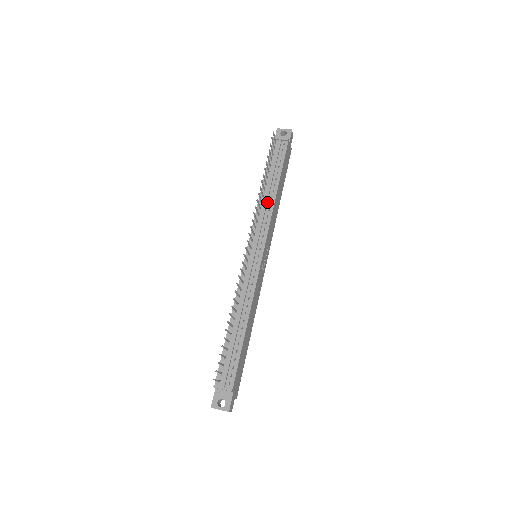
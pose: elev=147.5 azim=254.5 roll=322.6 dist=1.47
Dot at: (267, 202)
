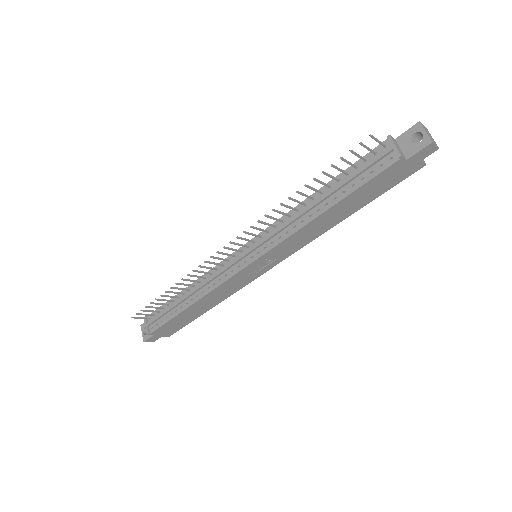
Dot at: (302, 216)
